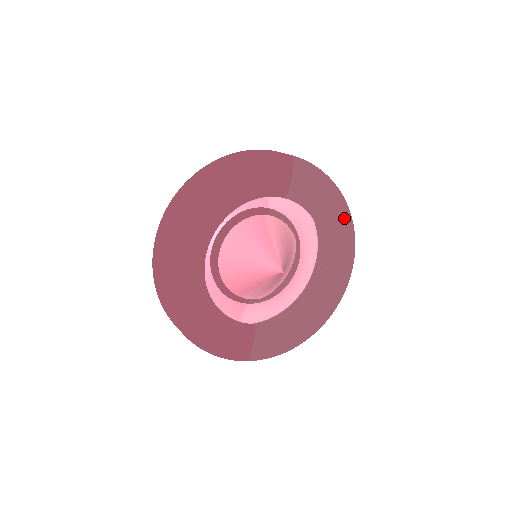
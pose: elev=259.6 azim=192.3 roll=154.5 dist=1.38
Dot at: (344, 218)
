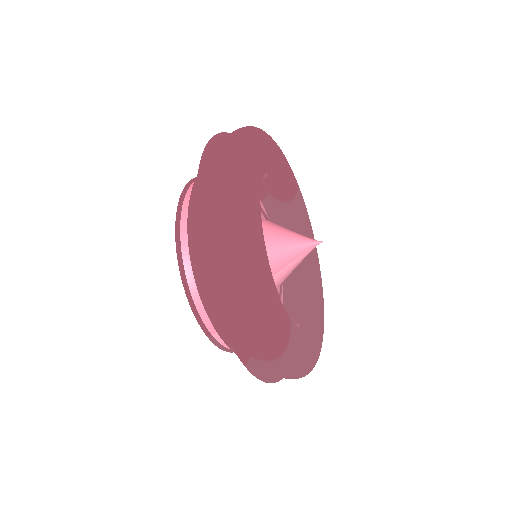
Dot at: occluded
